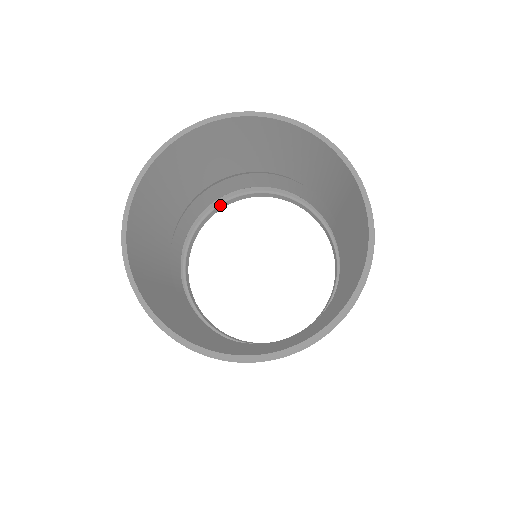
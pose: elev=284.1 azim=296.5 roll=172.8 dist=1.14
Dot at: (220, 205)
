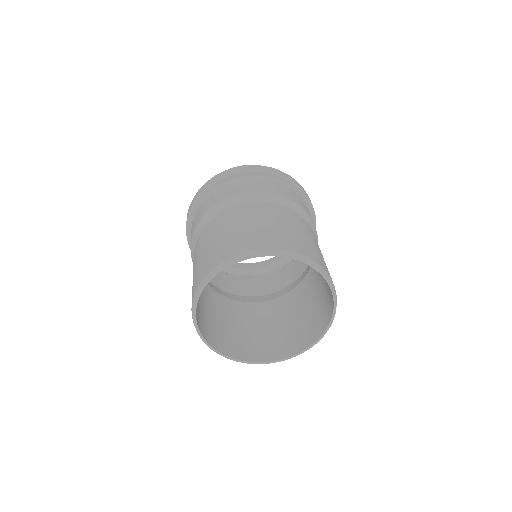
Dot at: occluded
